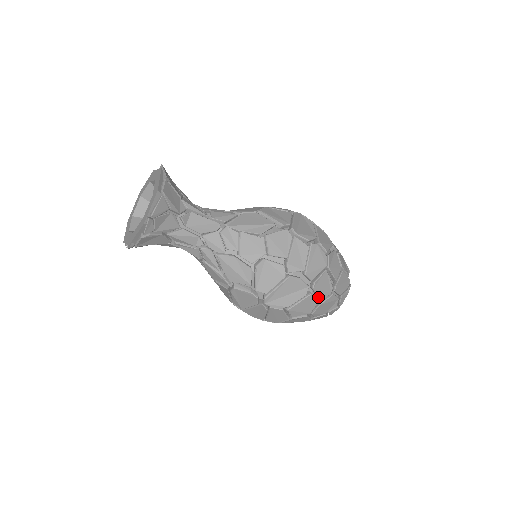
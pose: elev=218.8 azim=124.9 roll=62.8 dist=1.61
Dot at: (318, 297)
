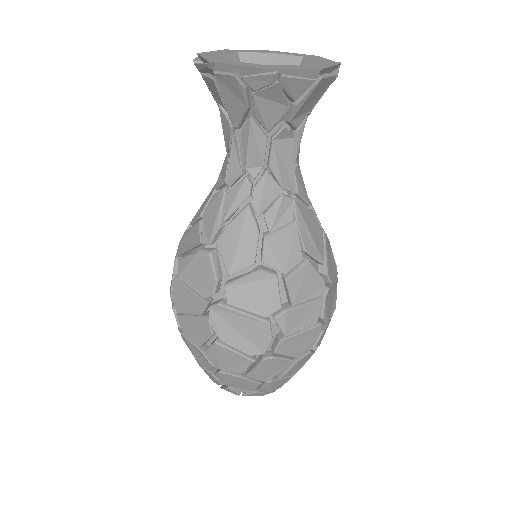
Dot at: (251, 370)
